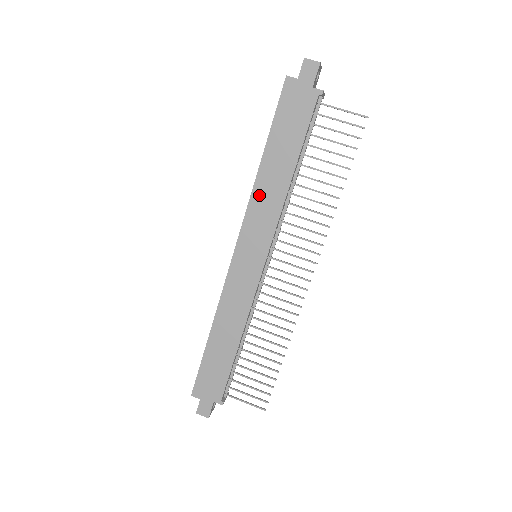
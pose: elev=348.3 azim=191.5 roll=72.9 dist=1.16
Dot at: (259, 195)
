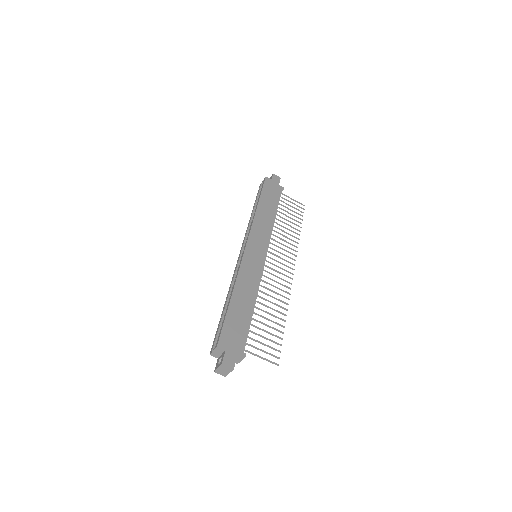
Dot at: (258, 220)
